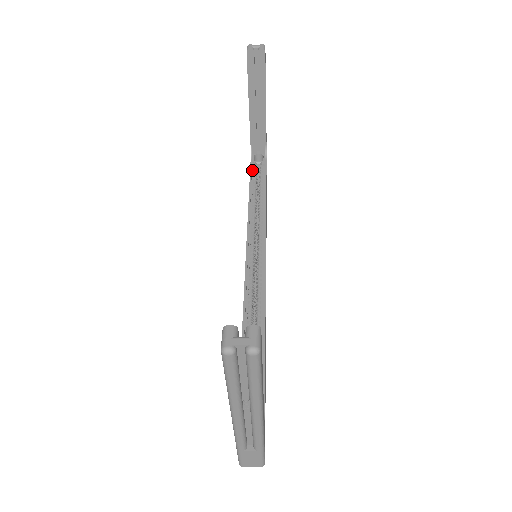
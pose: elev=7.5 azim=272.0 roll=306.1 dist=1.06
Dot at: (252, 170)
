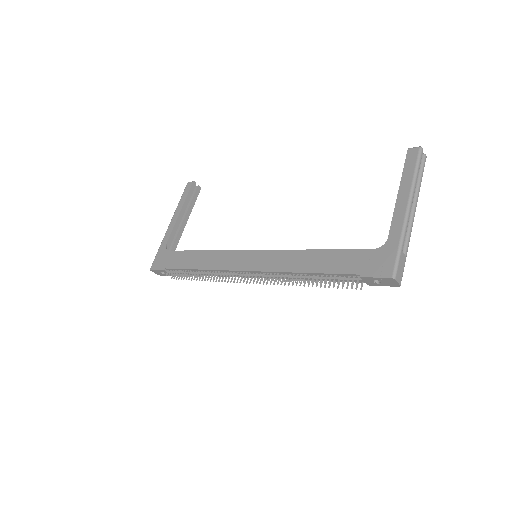
Dot at: (178, 252)
